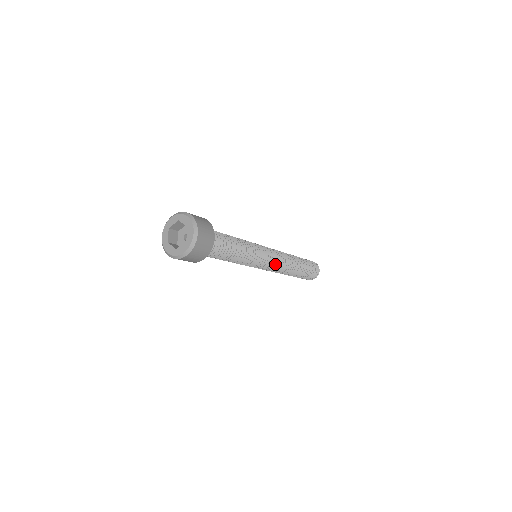
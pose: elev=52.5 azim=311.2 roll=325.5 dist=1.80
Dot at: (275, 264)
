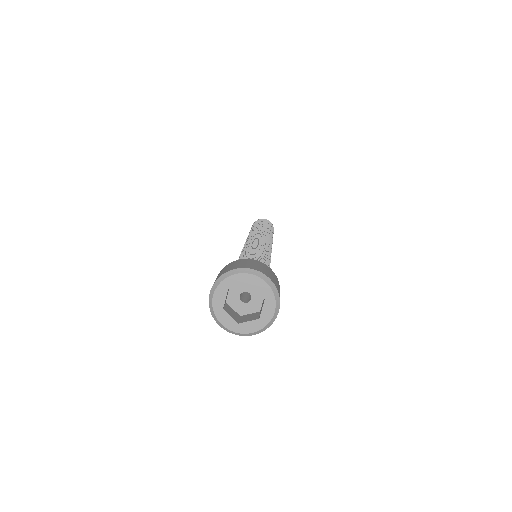
Dot at: occluded
